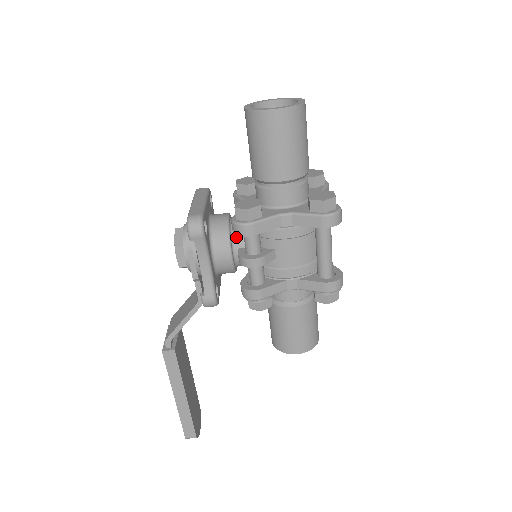
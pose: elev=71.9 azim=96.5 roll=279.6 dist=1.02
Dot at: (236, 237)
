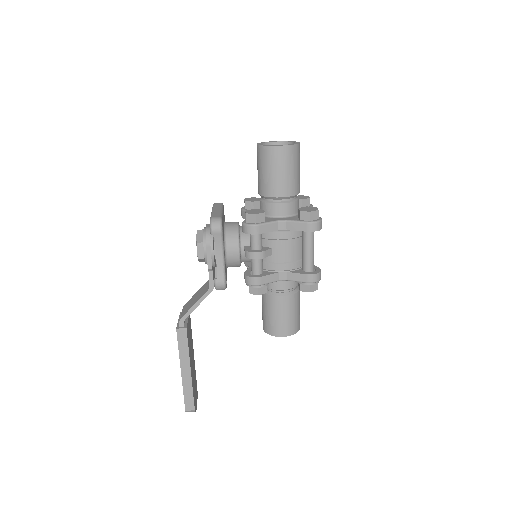
Dot at: (243, 238)
